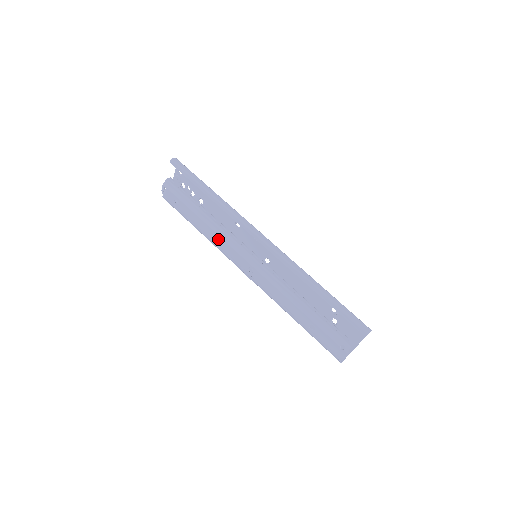
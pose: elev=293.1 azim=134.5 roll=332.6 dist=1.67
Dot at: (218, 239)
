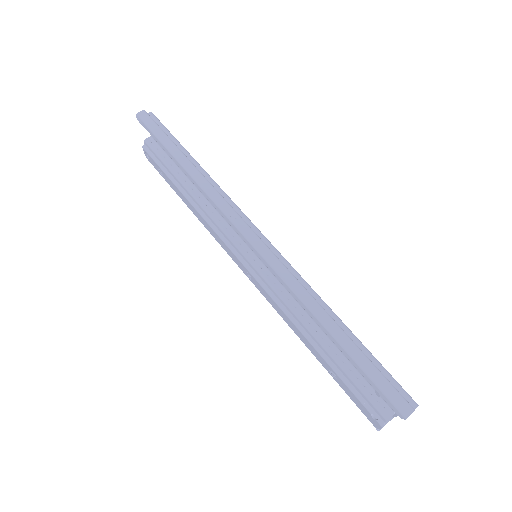
Dot at: (209, 228)
